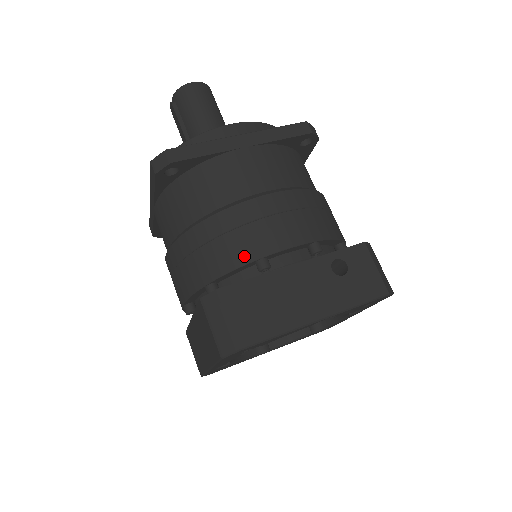
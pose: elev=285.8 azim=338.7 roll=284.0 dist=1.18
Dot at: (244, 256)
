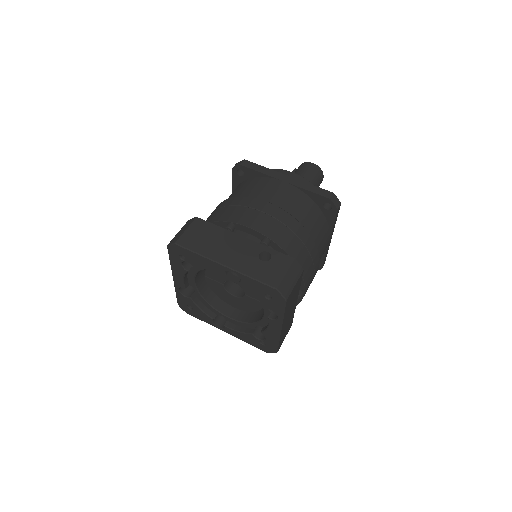
Dot at: (226, 217)
